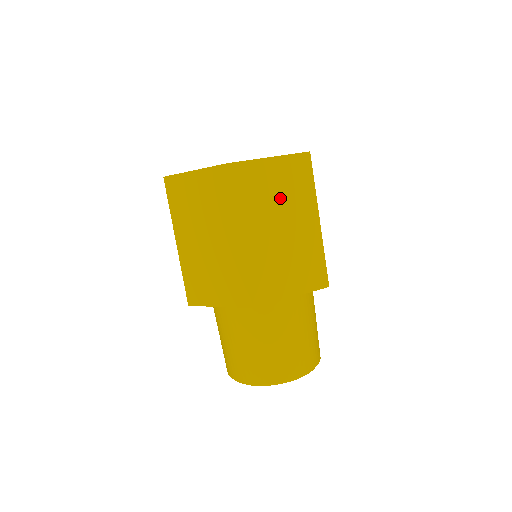
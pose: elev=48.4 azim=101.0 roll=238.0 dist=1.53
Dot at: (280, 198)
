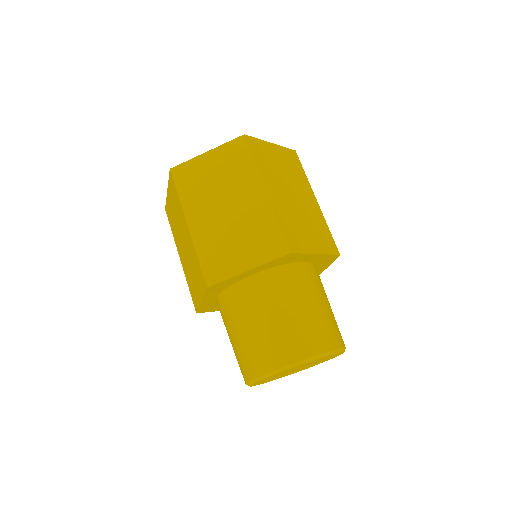
Dot at: (221, 182)
